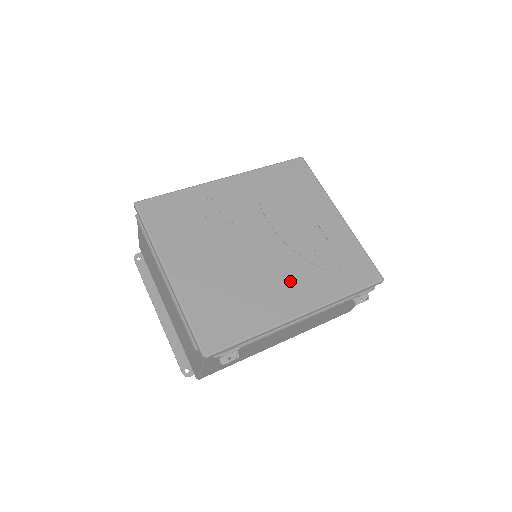
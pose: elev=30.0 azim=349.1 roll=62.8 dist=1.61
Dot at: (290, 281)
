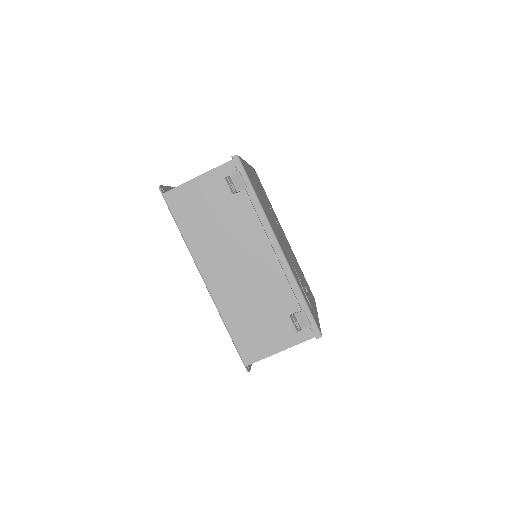
Dot at: (284, 249)
